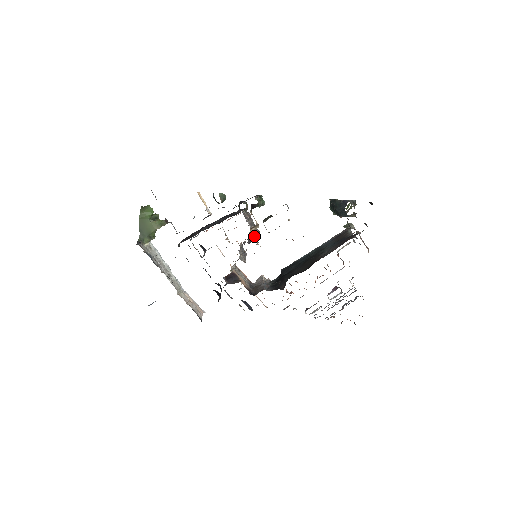
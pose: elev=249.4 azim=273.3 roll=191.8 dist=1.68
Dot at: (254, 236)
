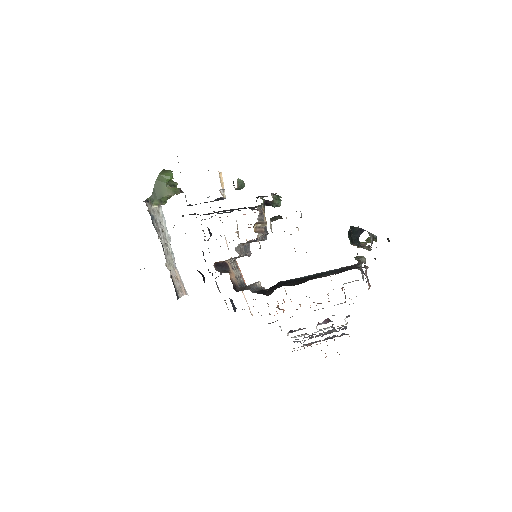
Dot at: (258, 232)
